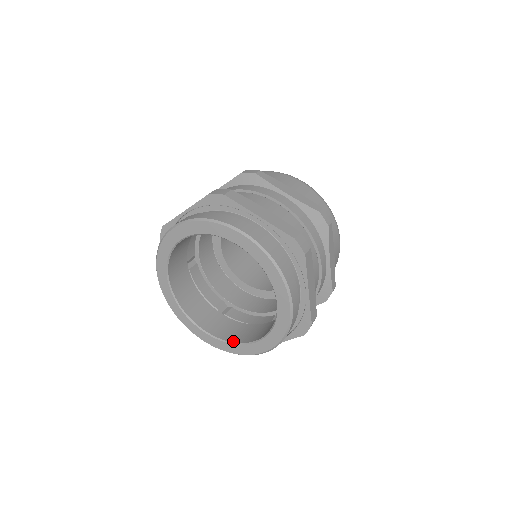
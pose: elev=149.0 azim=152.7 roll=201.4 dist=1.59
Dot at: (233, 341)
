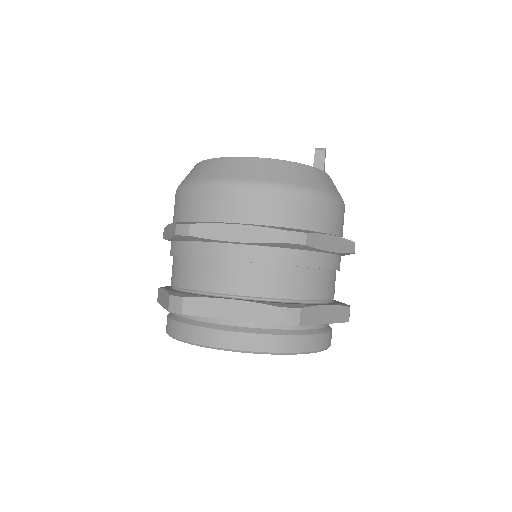
Dot at: occluded
